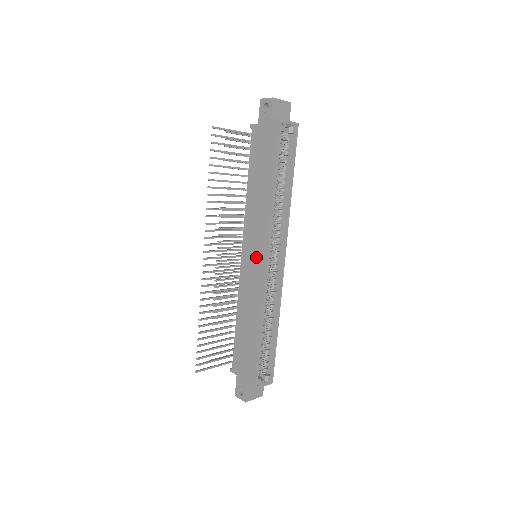
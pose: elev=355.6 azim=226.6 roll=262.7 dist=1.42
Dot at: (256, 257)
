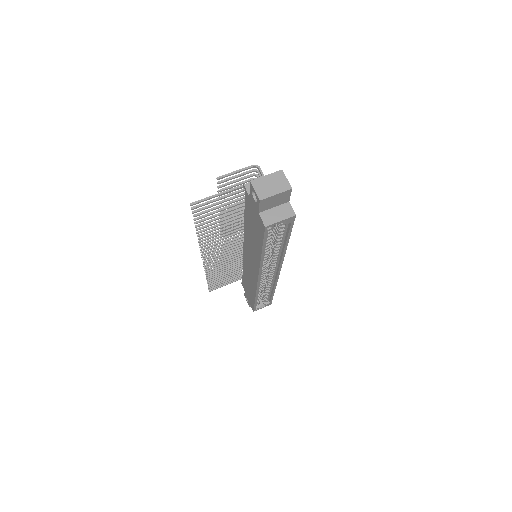
Dot at: (251, 267)
